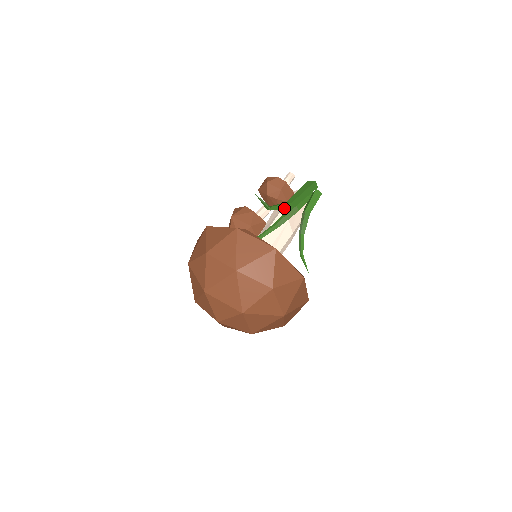
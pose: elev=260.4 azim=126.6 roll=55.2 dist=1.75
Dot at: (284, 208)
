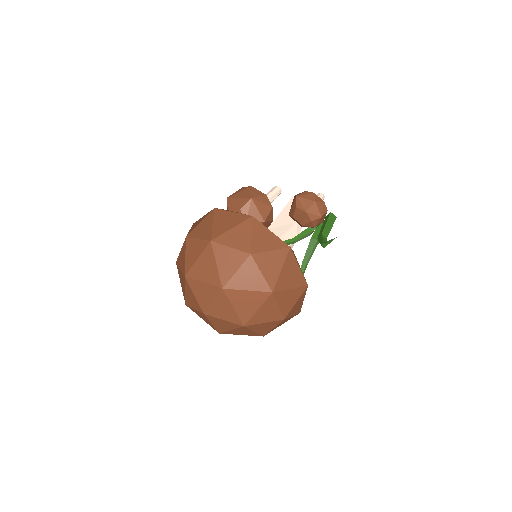
Dot at: occluded
